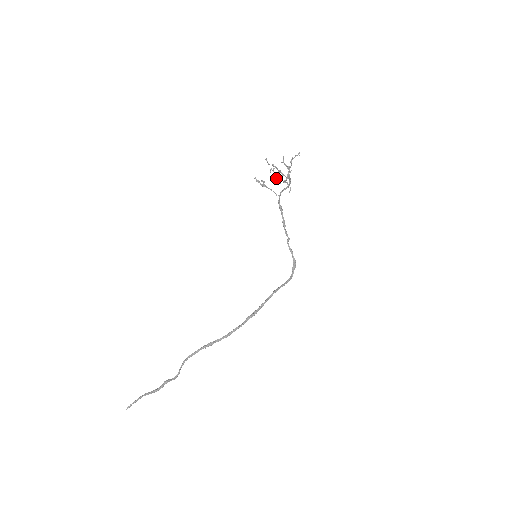
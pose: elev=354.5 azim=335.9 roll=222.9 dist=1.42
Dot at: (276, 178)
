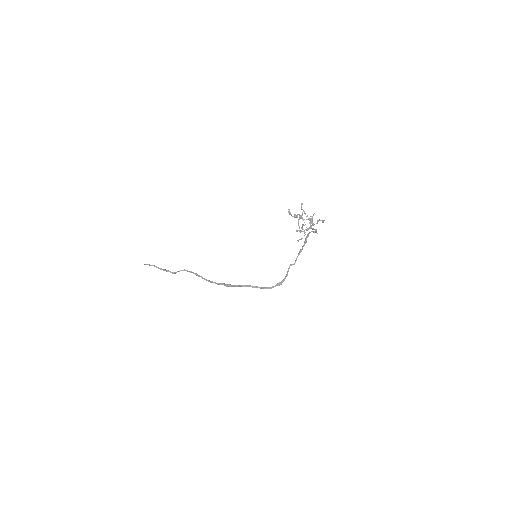
Dot at: (298, 223)
